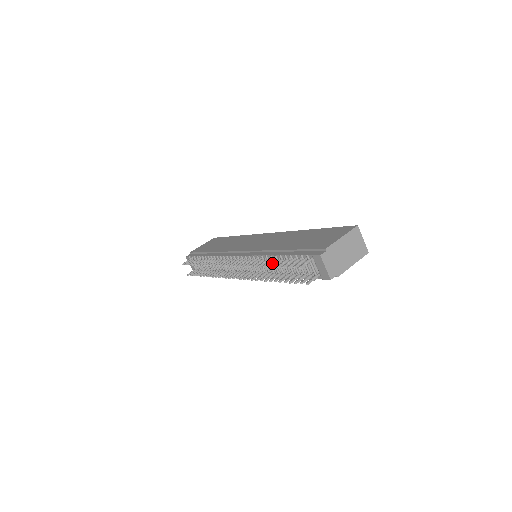
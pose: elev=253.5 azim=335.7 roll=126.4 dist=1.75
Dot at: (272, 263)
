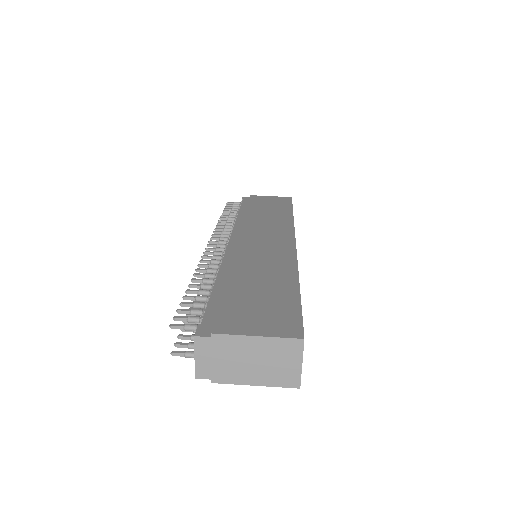
Dot at: (198, 285)
